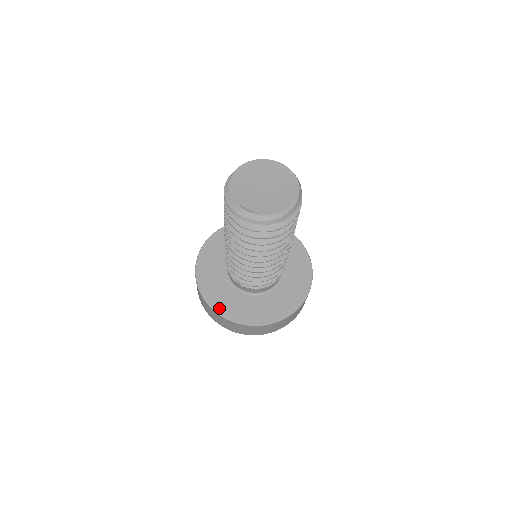
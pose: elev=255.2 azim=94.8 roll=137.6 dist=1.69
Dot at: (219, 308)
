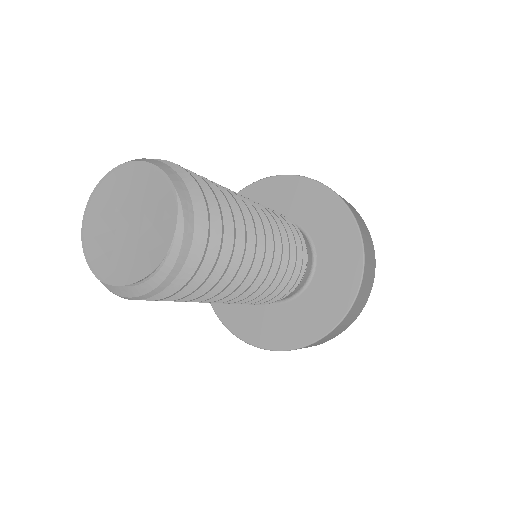
Dot at: (286, 343)
